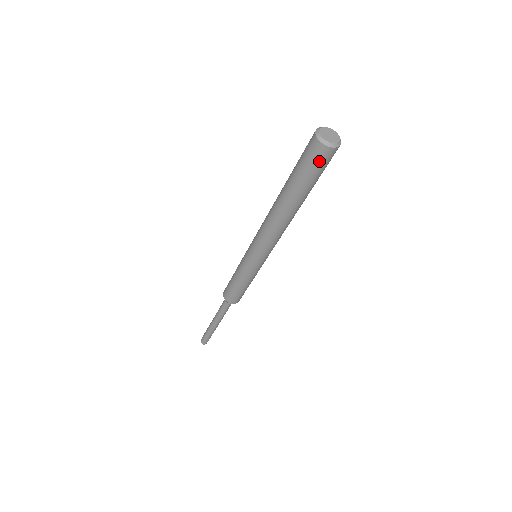
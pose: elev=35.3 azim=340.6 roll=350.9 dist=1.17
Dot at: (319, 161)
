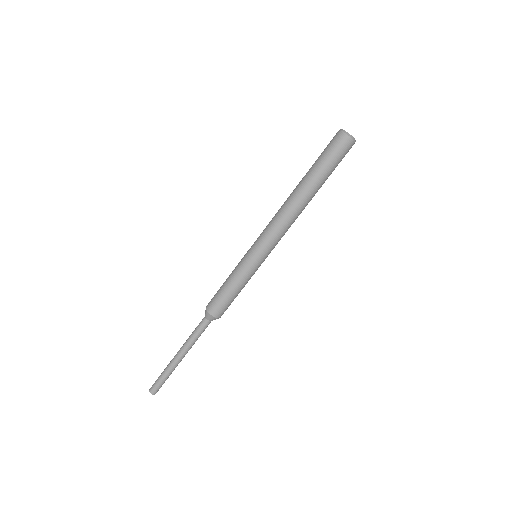
Dot at: (336, 146)
